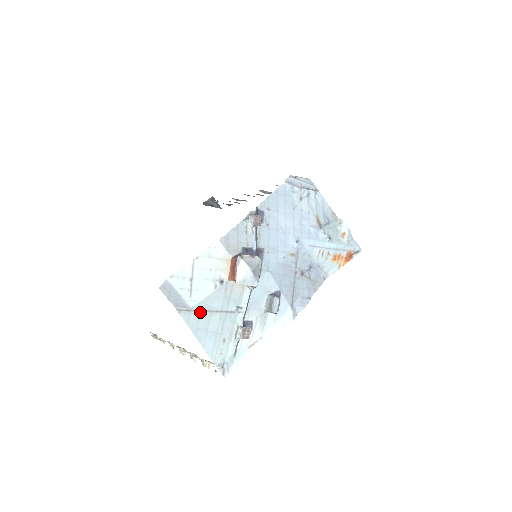
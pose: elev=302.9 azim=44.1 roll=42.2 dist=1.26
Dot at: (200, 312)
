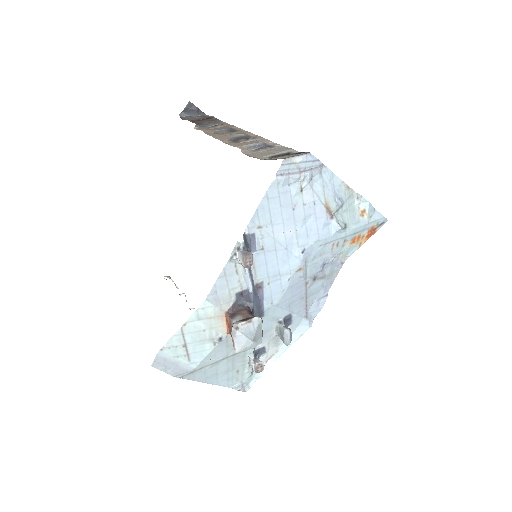
Dot at: (204, 367)
